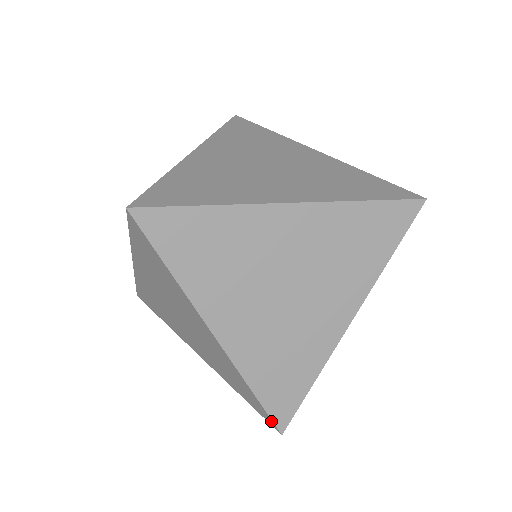
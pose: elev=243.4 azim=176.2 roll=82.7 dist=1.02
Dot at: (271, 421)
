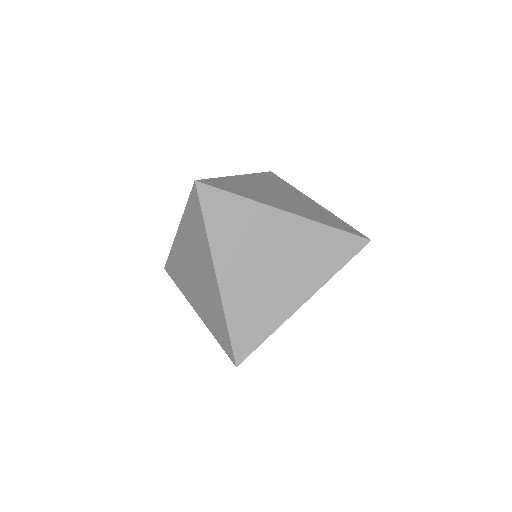
Dot at: (232, 354)
